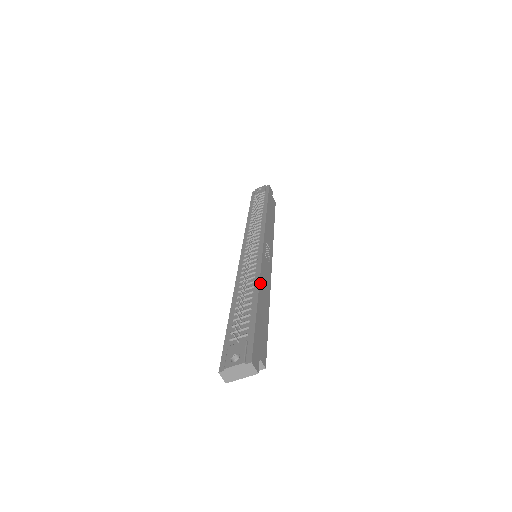
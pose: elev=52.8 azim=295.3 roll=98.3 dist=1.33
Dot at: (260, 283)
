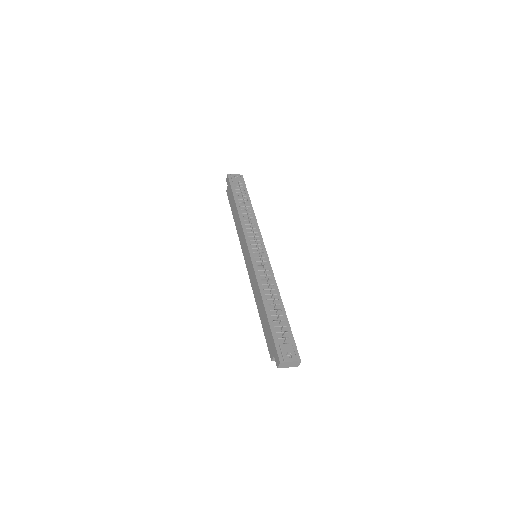
Dot at: (279, 292)
